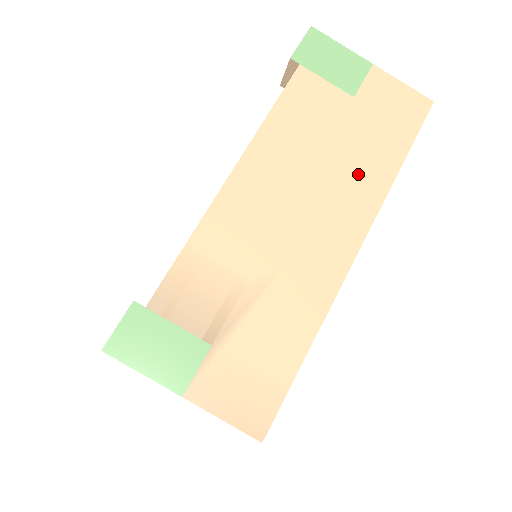
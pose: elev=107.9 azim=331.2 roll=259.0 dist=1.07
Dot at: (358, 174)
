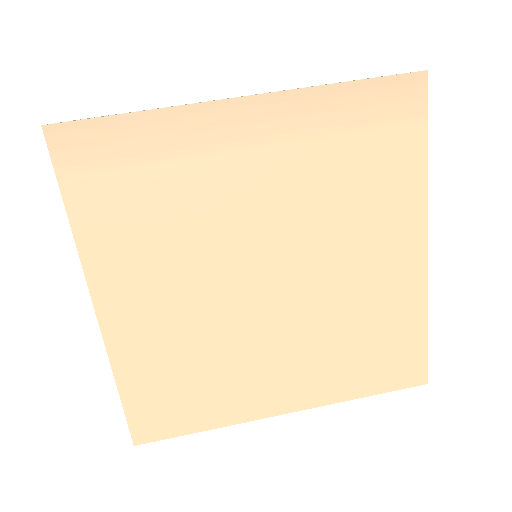
Dot at: occluded
